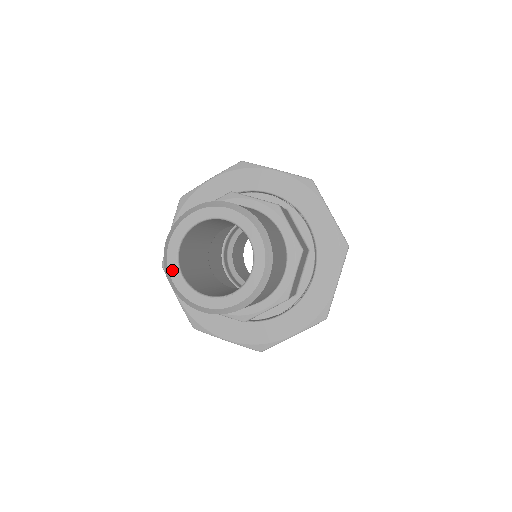
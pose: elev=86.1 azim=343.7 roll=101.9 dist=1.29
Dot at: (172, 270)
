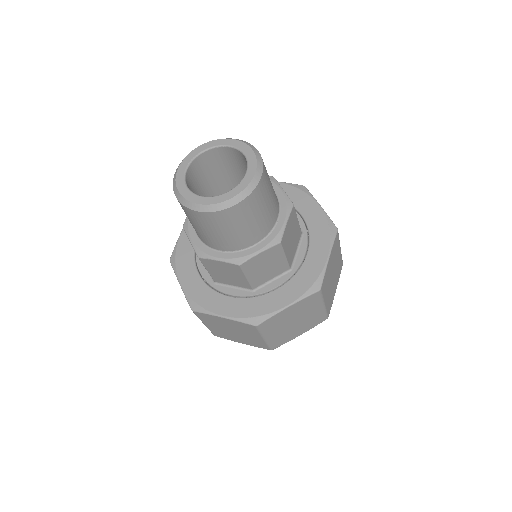
Dot at: (193, 200)
